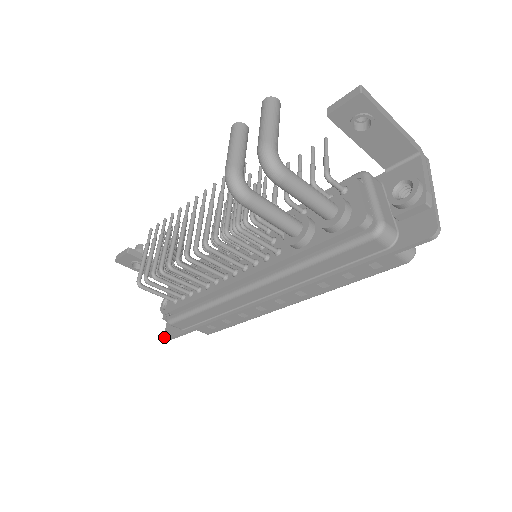
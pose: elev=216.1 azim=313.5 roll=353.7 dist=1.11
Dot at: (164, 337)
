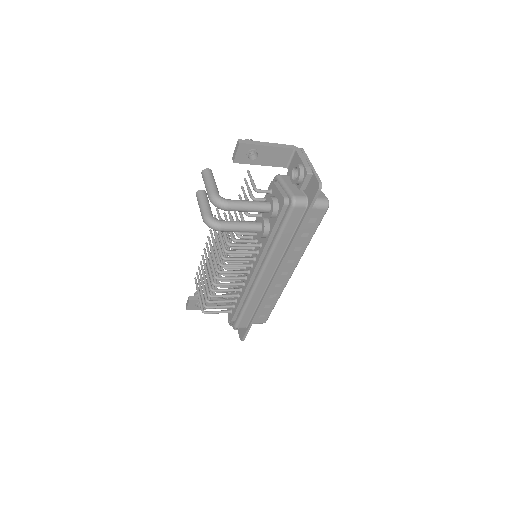
Dot at: occluded
